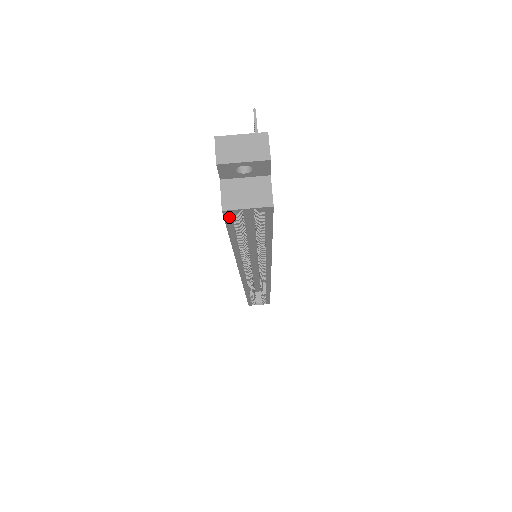
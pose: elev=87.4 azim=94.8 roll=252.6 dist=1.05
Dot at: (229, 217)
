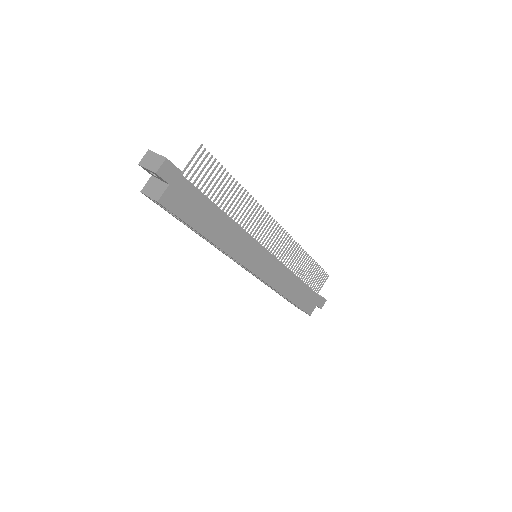
Dot at: (150, 199)
